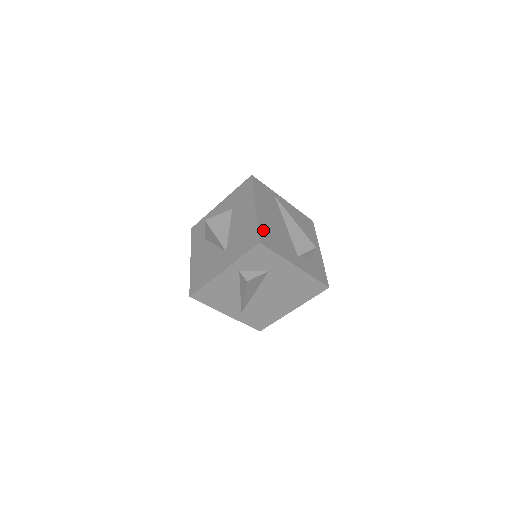
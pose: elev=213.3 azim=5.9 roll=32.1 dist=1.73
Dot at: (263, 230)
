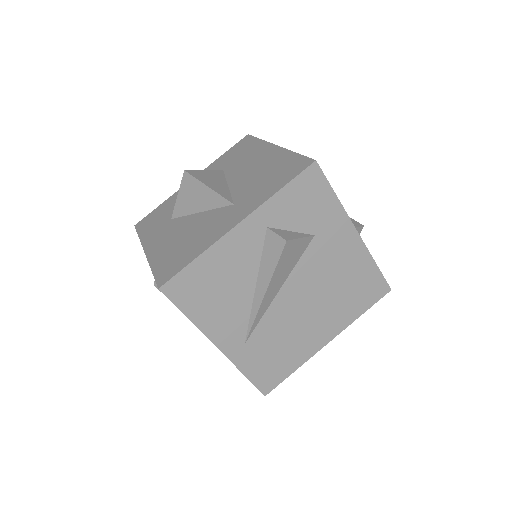
Dot at: occluded
